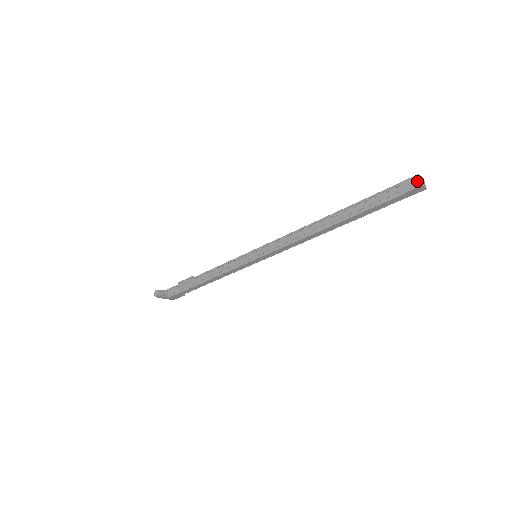
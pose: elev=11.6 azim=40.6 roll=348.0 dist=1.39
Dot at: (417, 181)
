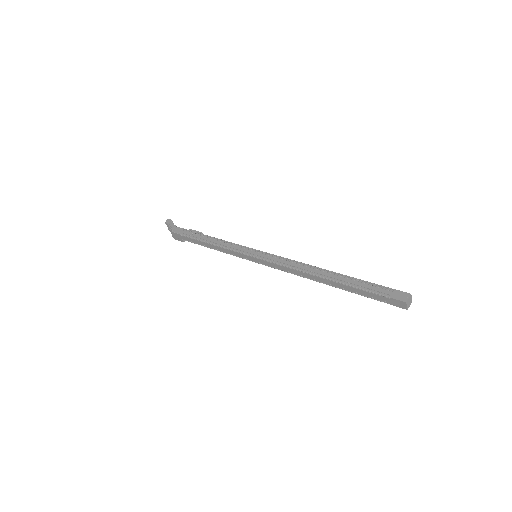
Dot at: (406, 297)
